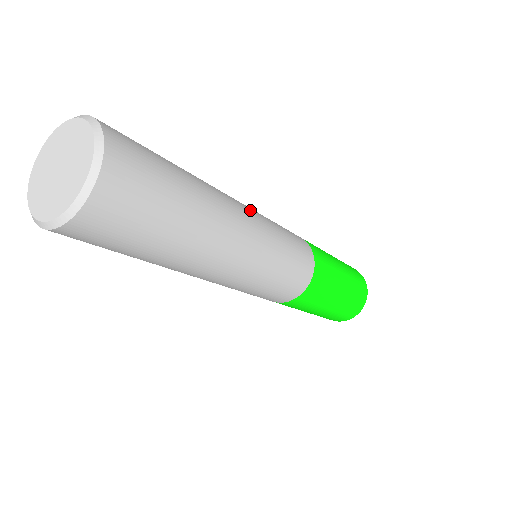
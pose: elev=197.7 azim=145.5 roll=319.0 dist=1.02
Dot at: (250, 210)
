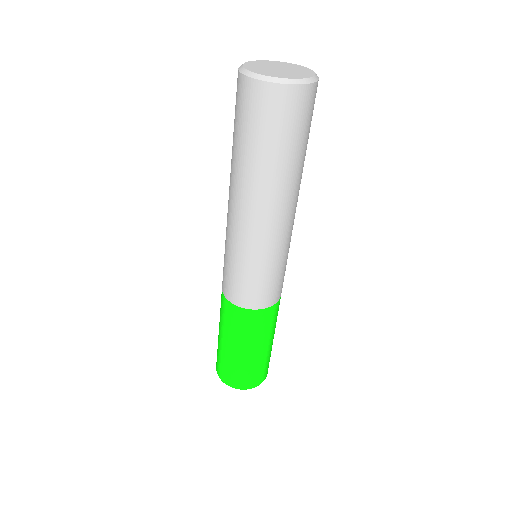
Dot at: occluded
